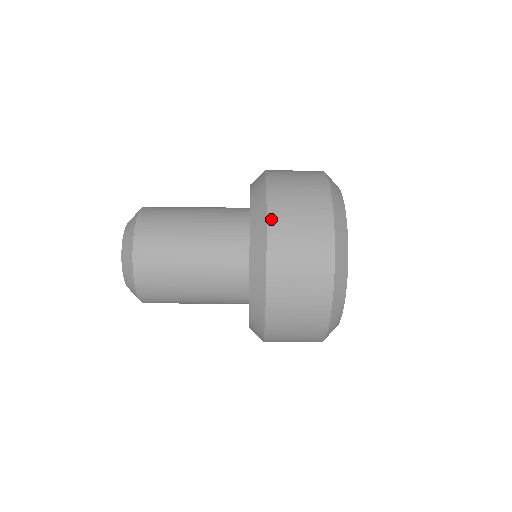
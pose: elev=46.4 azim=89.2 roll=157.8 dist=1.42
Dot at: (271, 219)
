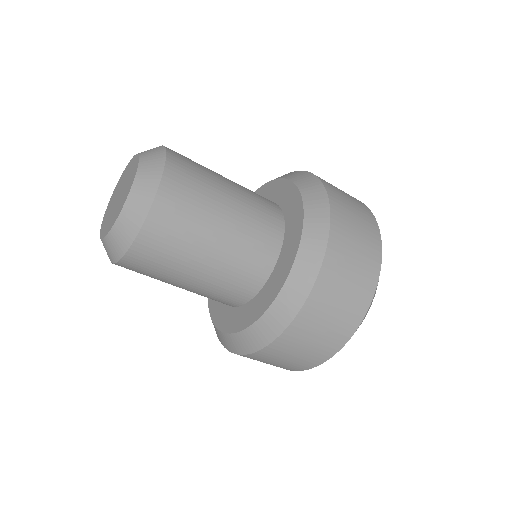
Dot at: (288, 332)
